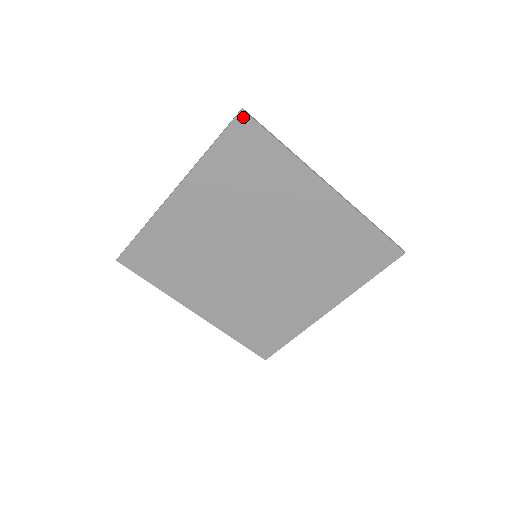
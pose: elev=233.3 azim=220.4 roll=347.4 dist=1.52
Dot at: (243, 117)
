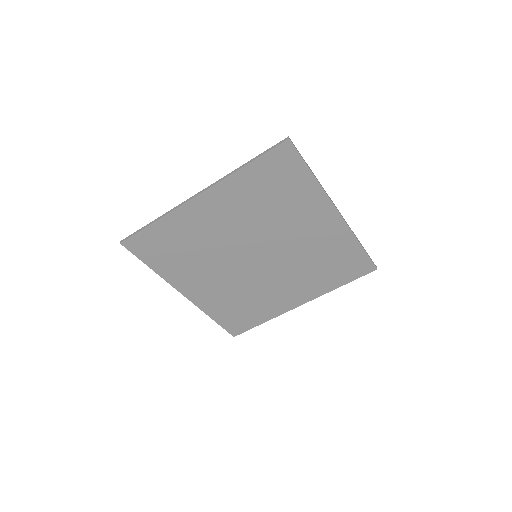
Dot at: (287, 145)
